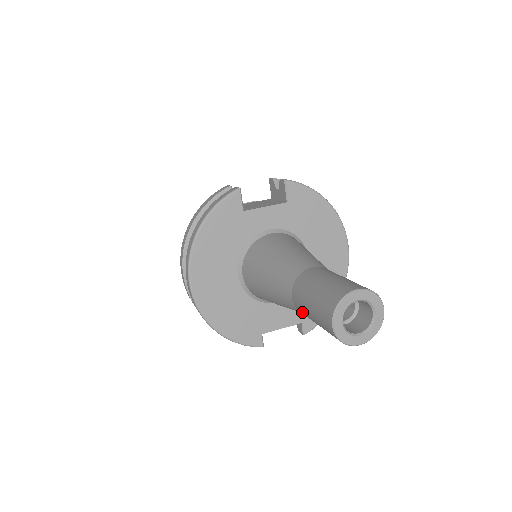
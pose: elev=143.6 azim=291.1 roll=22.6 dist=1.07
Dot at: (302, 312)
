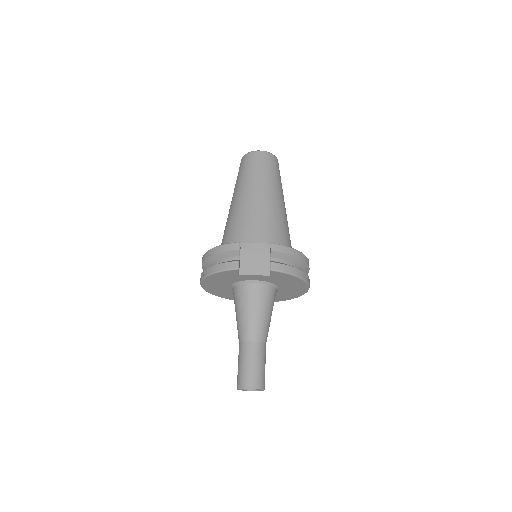
Dot at: occluded
